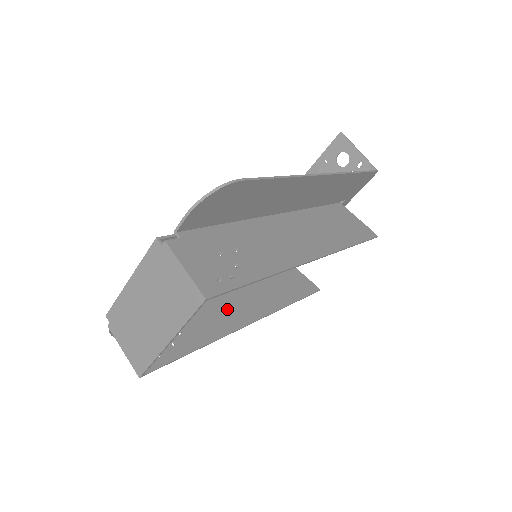
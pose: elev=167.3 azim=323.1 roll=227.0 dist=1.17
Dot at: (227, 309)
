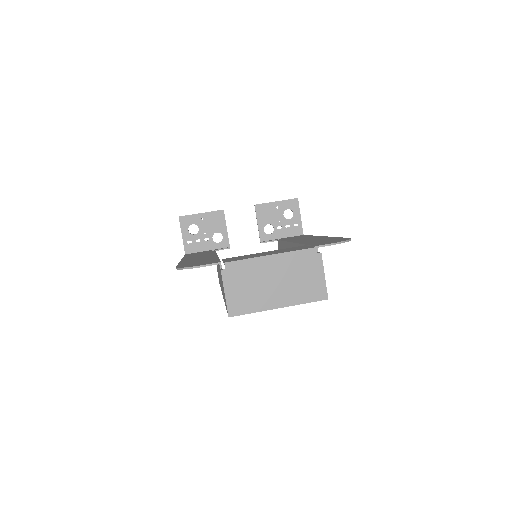
Dot at: occluded
